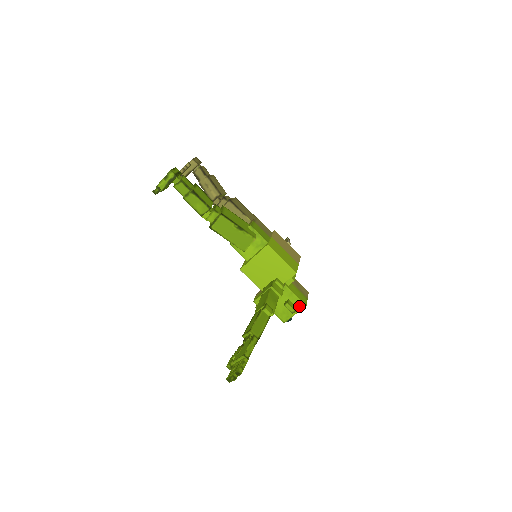
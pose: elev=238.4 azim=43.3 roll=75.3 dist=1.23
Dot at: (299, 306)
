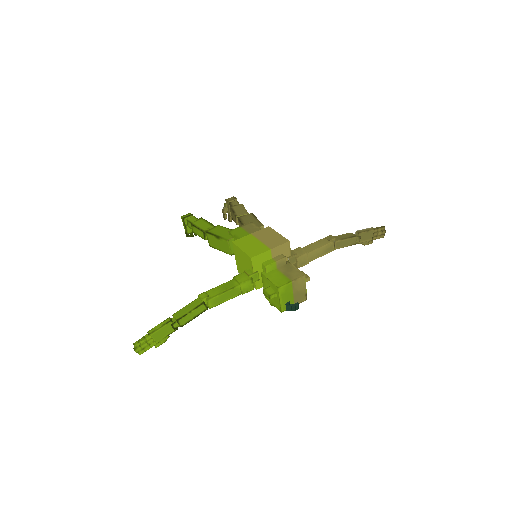
Dot at: (276, 290)
